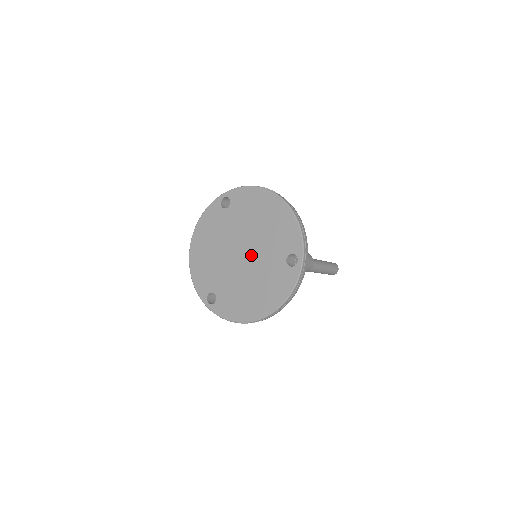
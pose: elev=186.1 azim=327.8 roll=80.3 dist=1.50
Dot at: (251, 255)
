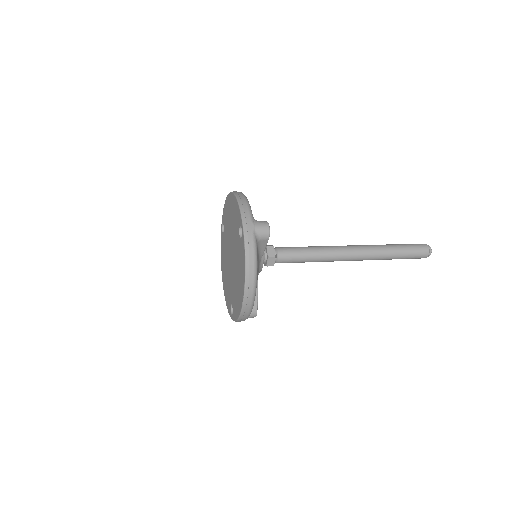
Dot at: (233, 252)
